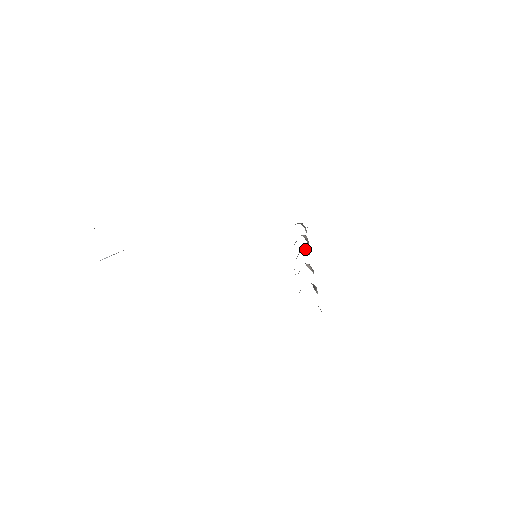
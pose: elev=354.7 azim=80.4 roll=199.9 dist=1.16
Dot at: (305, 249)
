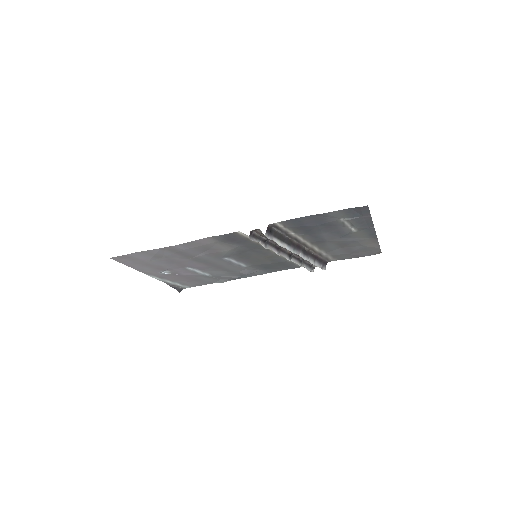
Dot at: occluded
